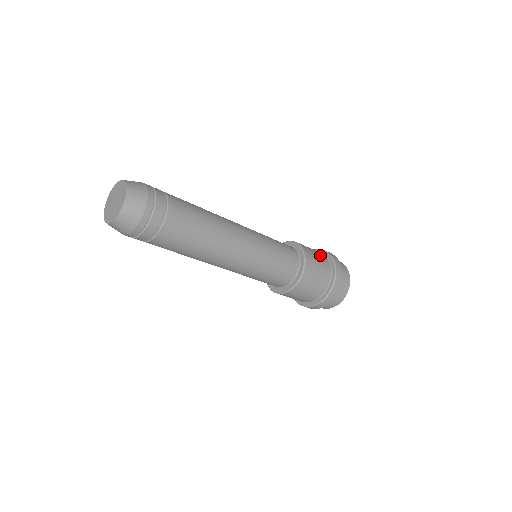
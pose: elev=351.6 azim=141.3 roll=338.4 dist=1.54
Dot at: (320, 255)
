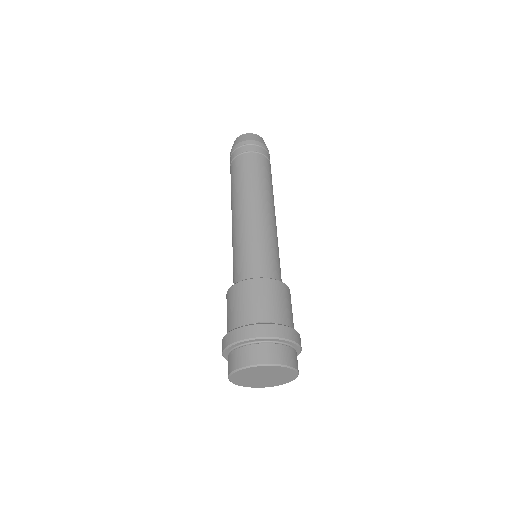
Dot at: occluded
